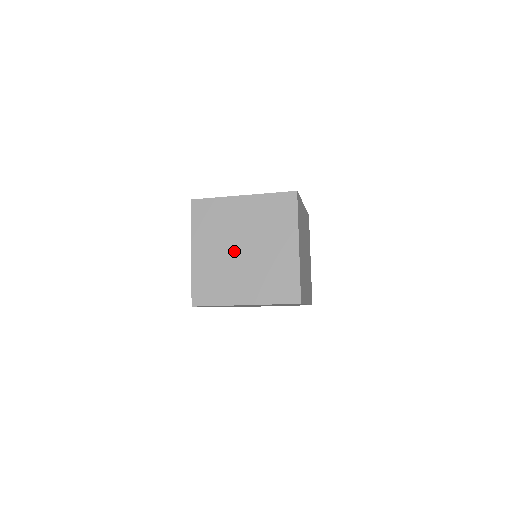
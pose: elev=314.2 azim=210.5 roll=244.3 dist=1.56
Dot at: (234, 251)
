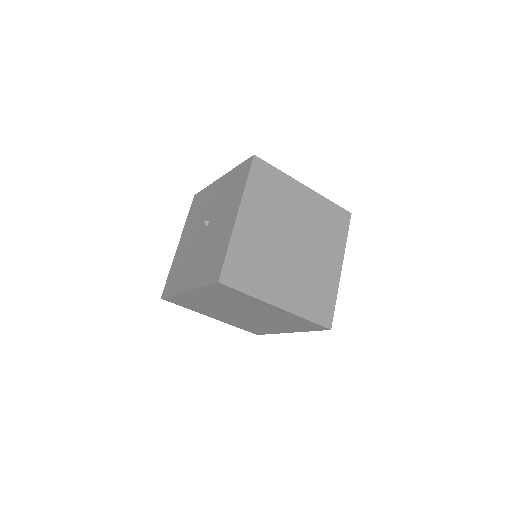
Dot at: (283, 240)
